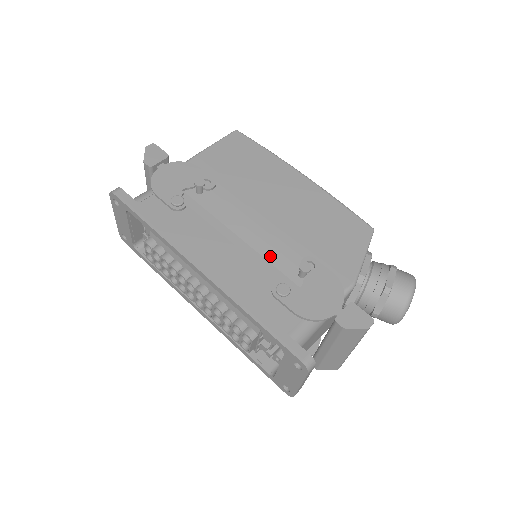
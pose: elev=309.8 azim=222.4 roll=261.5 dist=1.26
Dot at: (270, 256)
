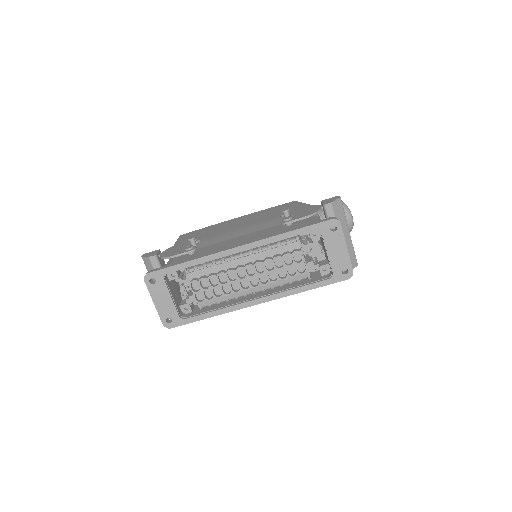
Dot at: (264, 228)
